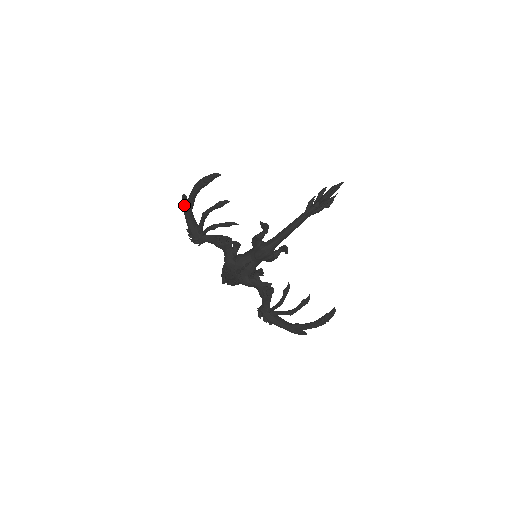
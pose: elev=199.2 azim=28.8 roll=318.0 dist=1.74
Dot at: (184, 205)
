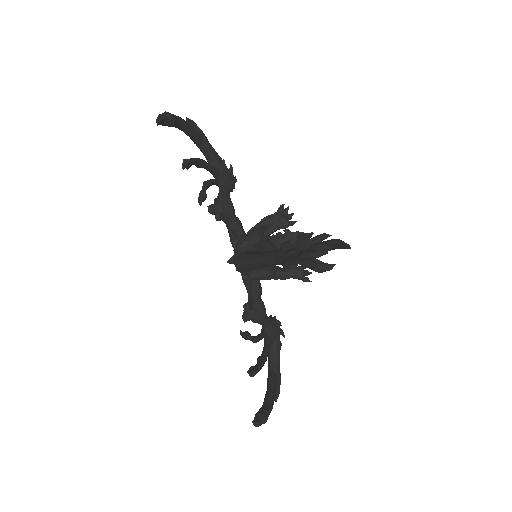
Dot at: occluded
